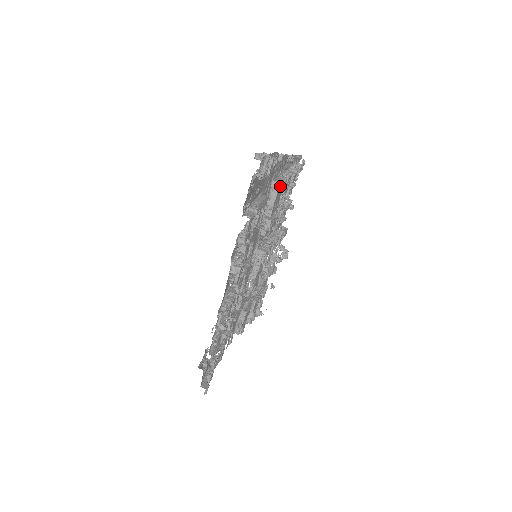
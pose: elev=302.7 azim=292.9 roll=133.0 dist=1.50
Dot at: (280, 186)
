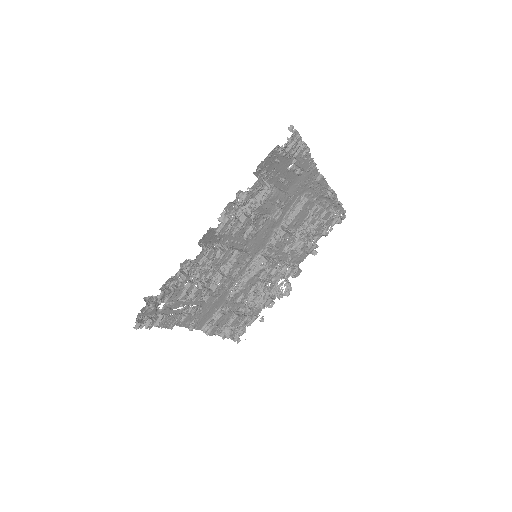
Dot at: (308, 206)
